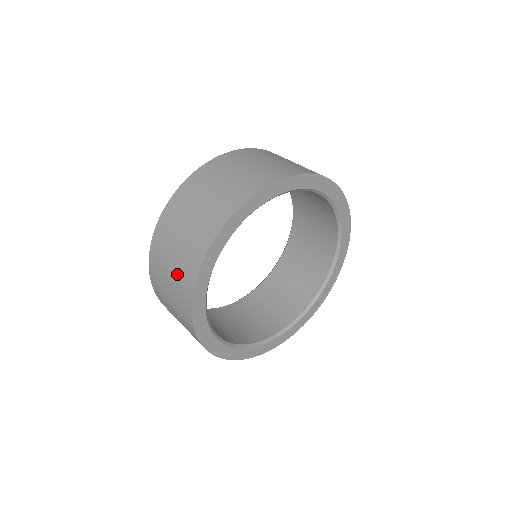
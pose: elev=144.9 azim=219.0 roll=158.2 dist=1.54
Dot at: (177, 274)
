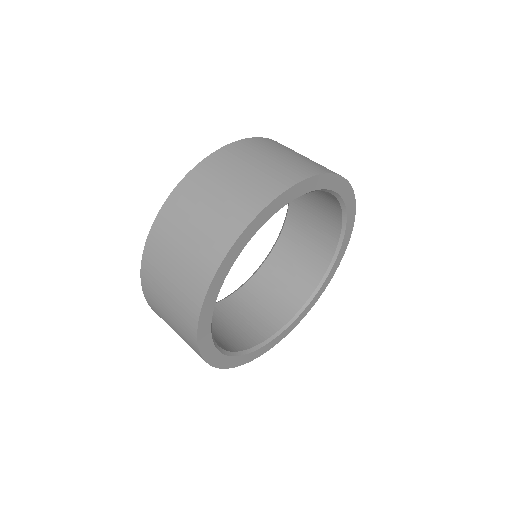
Dot at: (176, 321)
